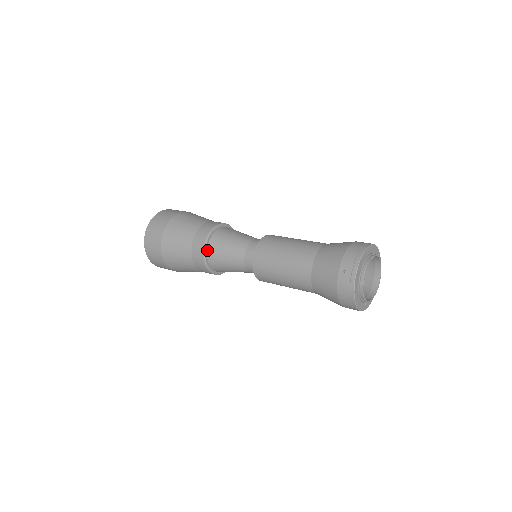
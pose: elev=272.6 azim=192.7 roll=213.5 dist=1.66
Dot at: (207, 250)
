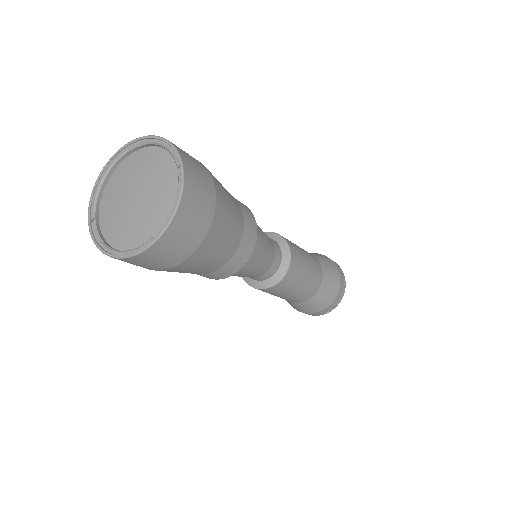
Dot at: occluded
